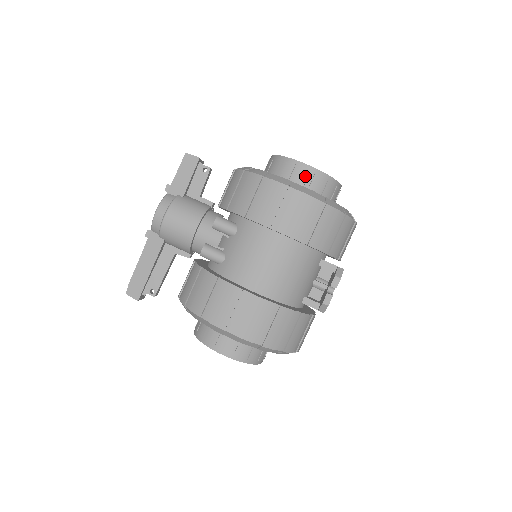
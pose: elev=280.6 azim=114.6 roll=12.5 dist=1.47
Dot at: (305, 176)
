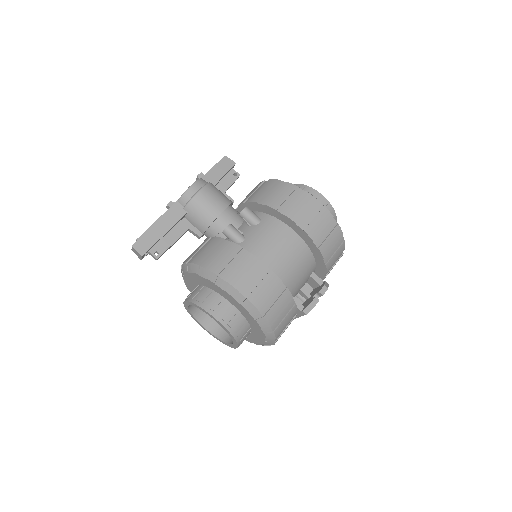
Dot at: occluded
